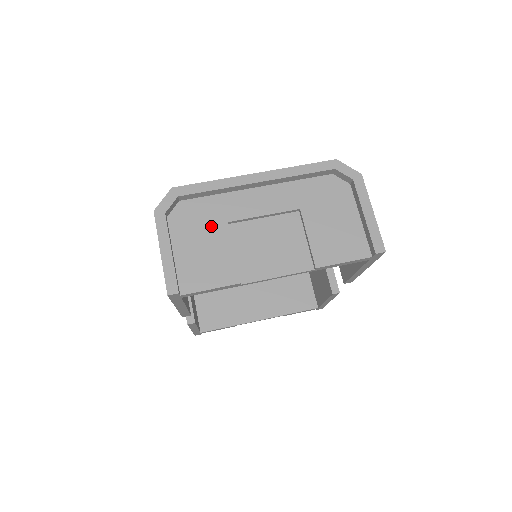
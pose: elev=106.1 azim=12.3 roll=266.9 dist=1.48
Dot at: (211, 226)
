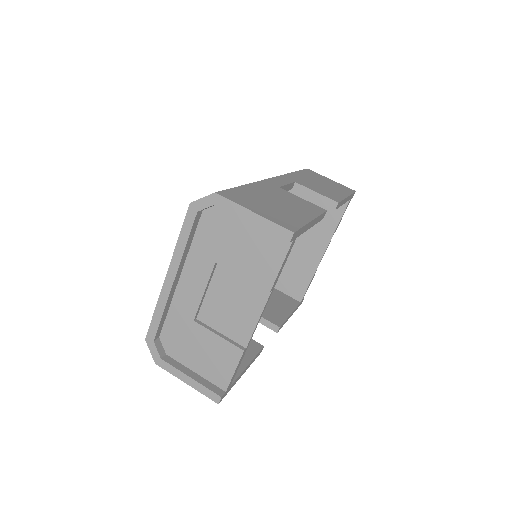
Dot at: (190, 334)
